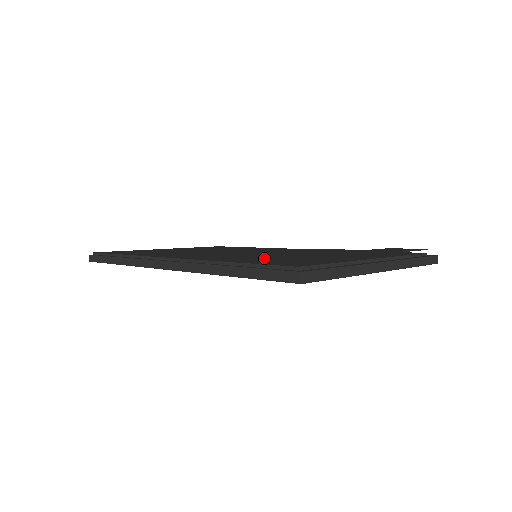
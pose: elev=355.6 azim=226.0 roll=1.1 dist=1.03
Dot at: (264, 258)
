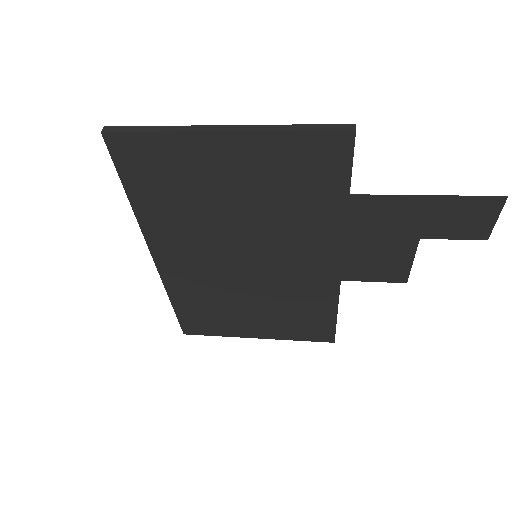
Dot at: occluded
